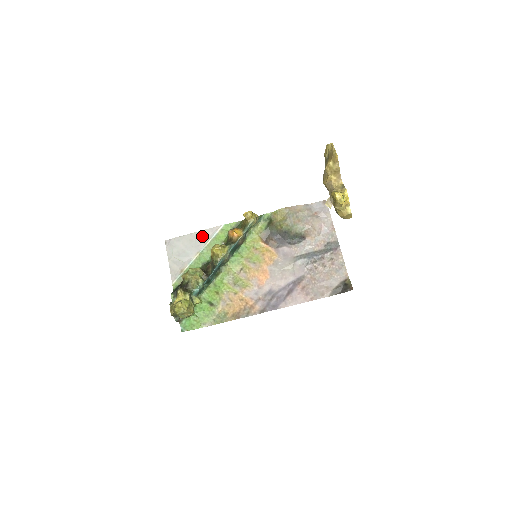
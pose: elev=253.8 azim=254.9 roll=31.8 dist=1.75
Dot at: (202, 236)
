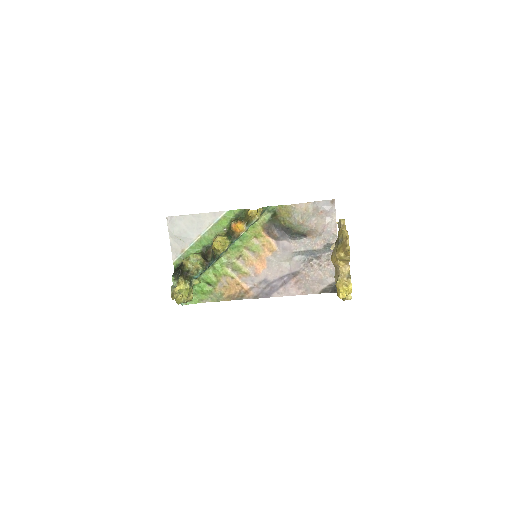
Dot at: (204, 219)
